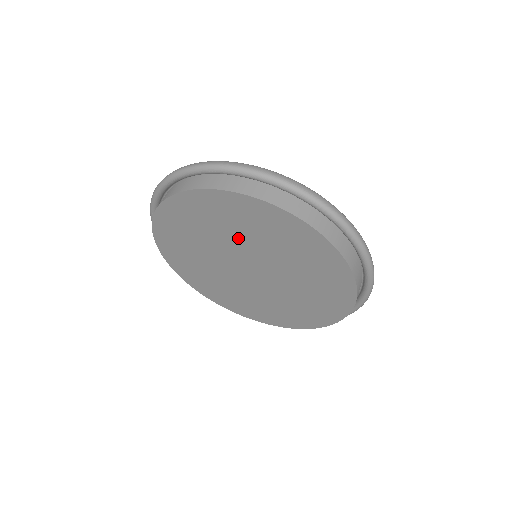
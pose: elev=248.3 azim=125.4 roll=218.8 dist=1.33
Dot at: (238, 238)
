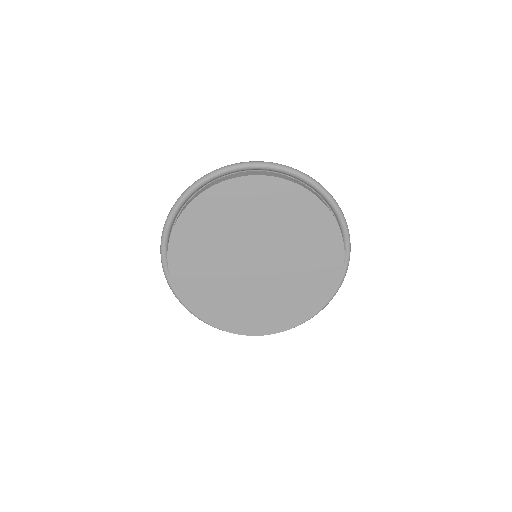
Dot at: (227, 237)
